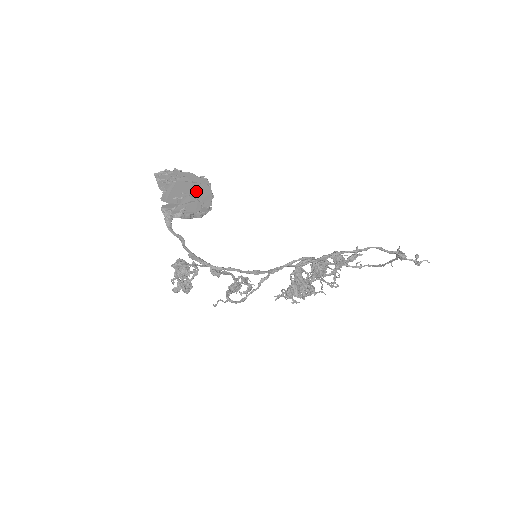
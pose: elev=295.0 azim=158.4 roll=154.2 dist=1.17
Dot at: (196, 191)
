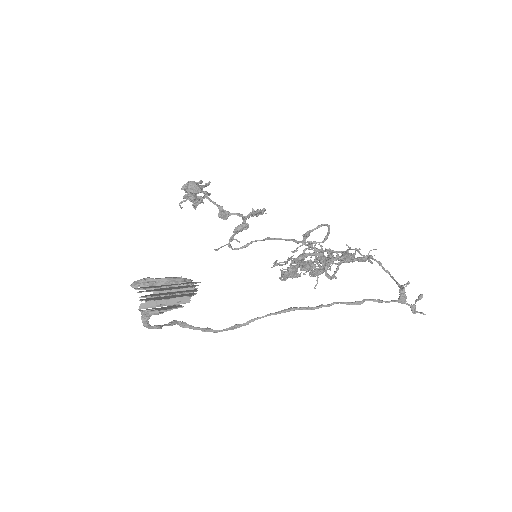
Dot at: (177, 297)
